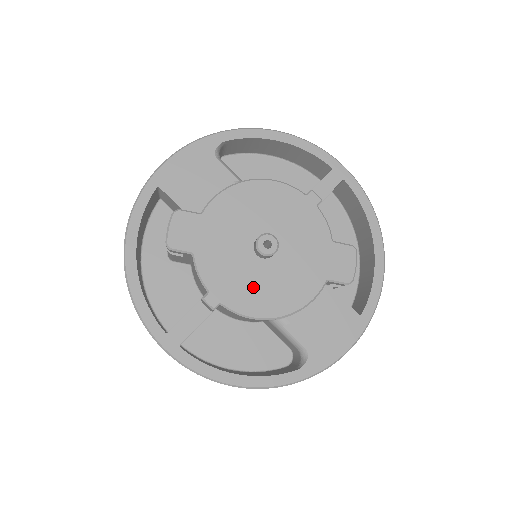
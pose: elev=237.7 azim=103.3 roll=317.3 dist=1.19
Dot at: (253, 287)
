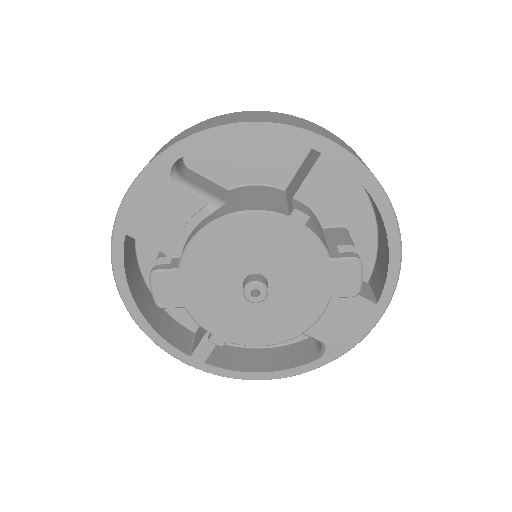
Dot at: (254, 322)
